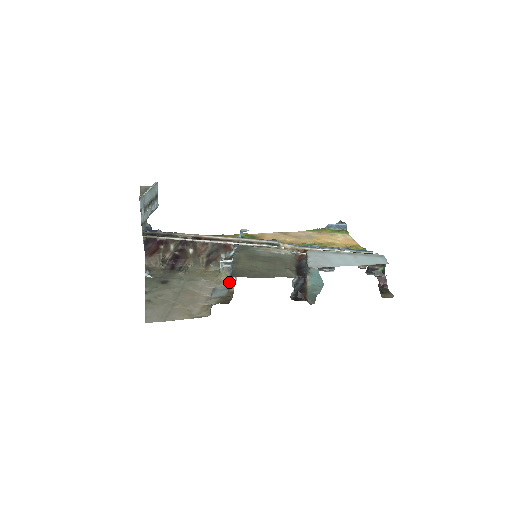
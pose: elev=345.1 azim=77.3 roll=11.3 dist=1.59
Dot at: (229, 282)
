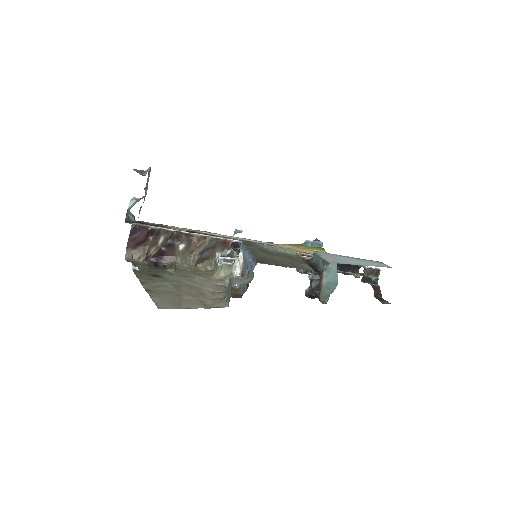
Dot at: occluded
